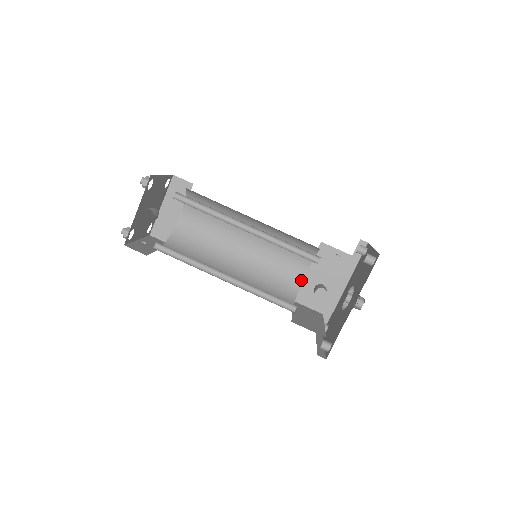
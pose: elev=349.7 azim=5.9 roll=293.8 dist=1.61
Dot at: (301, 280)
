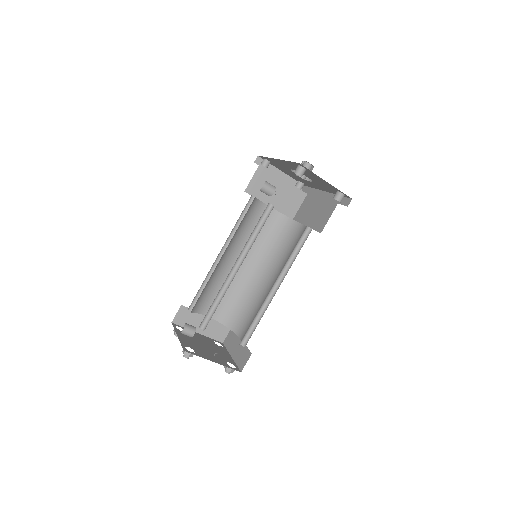
Dot at: occluded
